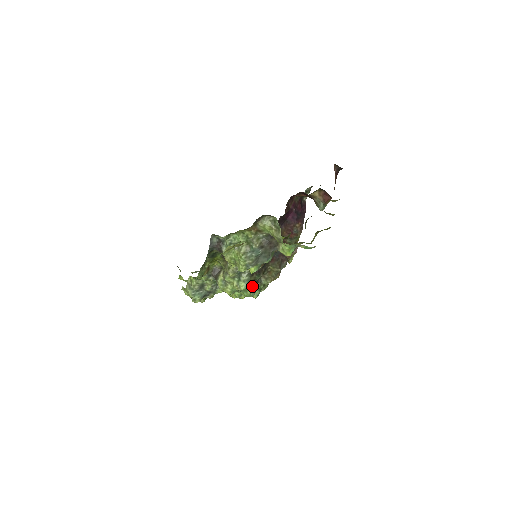
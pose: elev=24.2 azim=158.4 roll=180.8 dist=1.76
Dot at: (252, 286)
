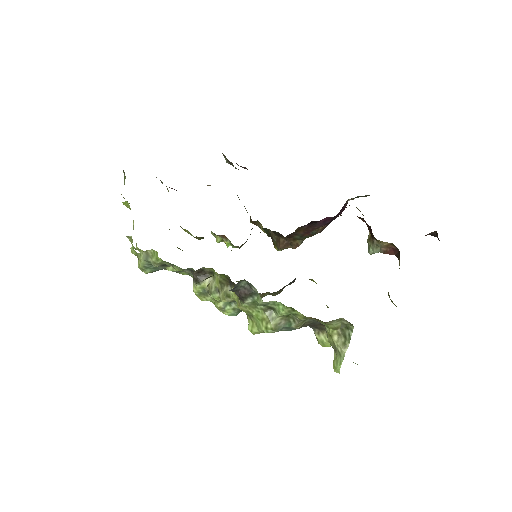
Dot at: occluded
